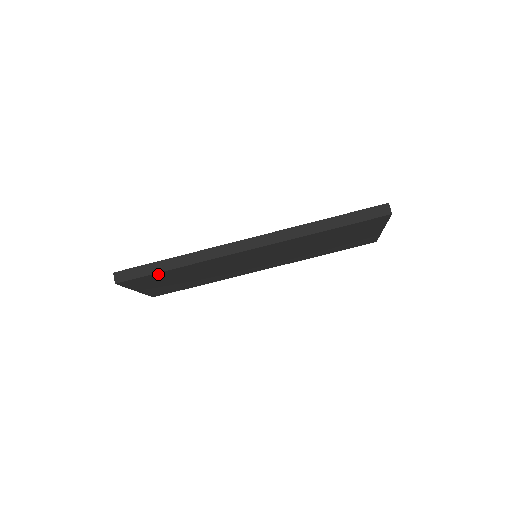
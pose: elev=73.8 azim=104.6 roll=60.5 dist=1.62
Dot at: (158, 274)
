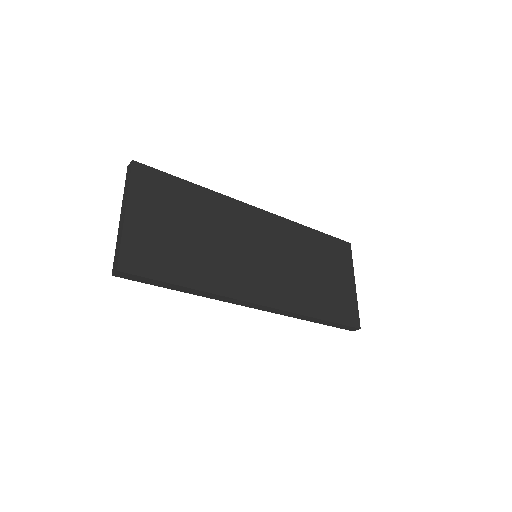
Dot at: occluded
